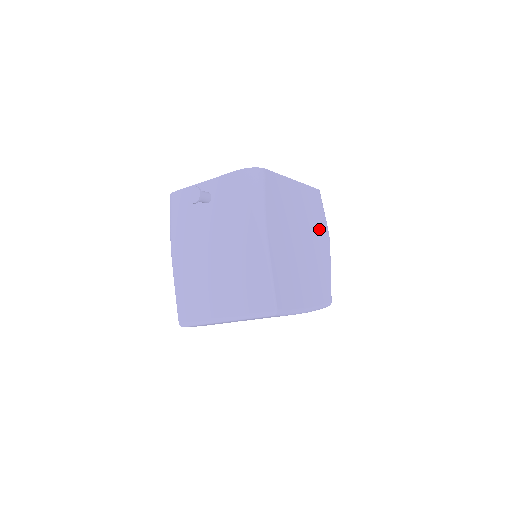
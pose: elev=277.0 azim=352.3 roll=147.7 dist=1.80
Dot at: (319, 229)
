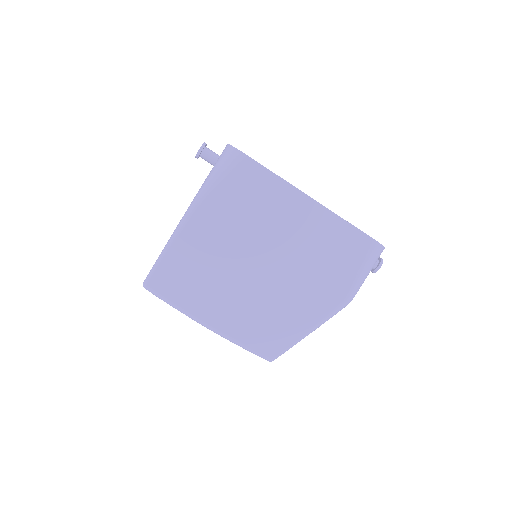
Dot at: (324, 278)
